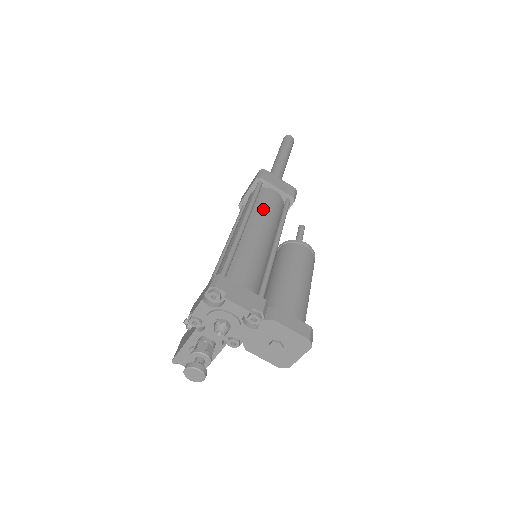
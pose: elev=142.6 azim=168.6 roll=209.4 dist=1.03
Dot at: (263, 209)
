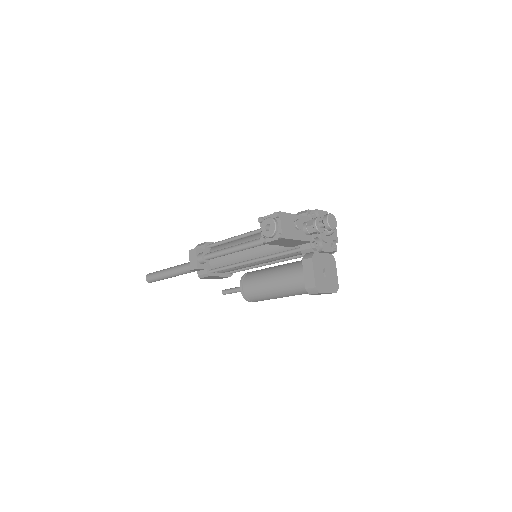
Dot at: occluded
